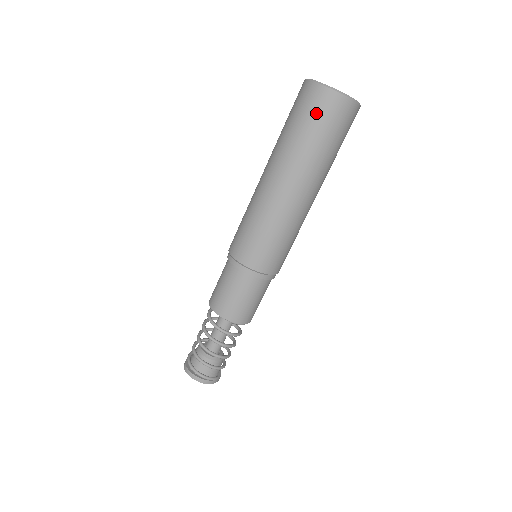
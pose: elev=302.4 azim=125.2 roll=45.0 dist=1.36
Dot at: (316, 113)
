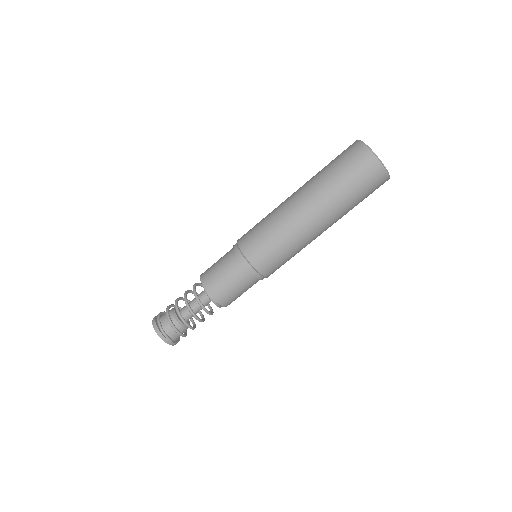
Dot at: (348, 159)
